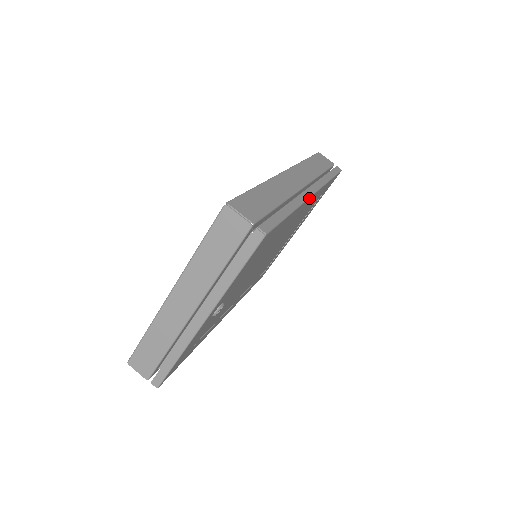
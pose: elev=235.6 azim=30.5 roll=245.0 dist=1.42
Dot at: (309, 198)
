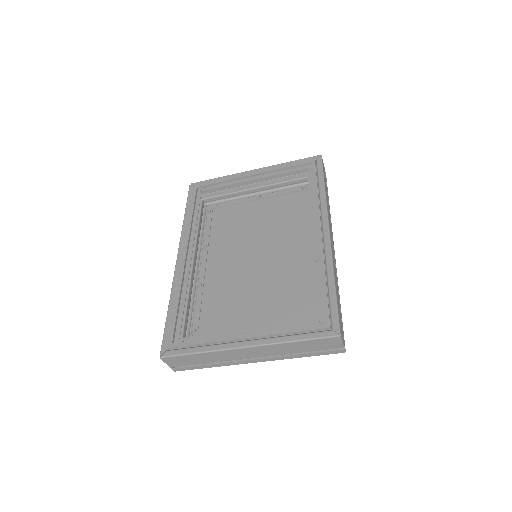
Dot at: (335, 261)
